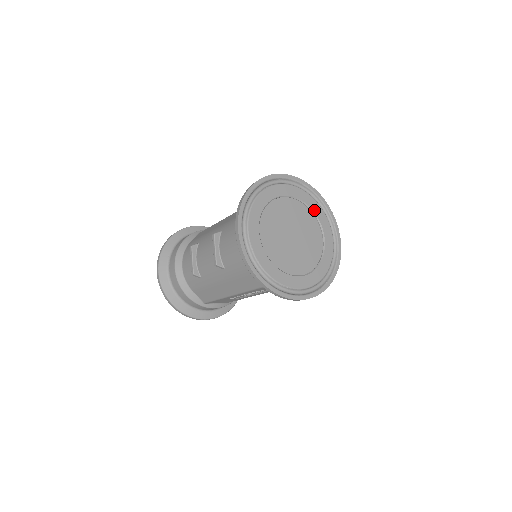
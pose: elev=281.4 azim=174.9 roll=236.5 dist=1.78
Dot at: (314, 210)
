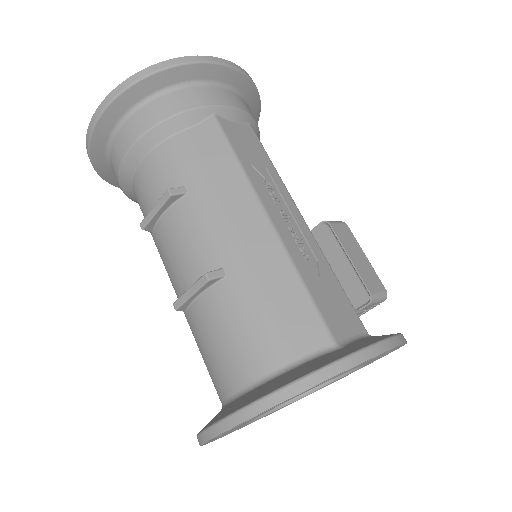
Dot at: occluded
